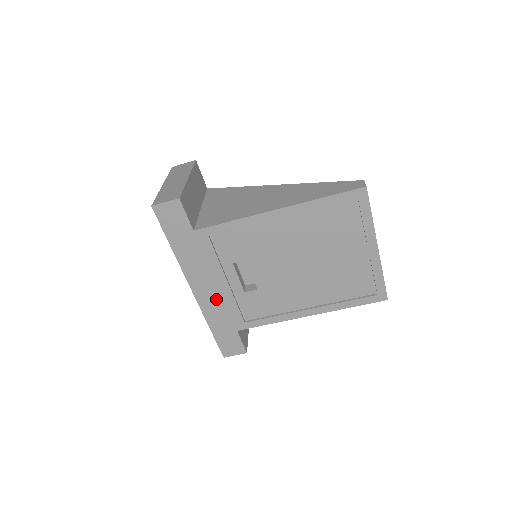
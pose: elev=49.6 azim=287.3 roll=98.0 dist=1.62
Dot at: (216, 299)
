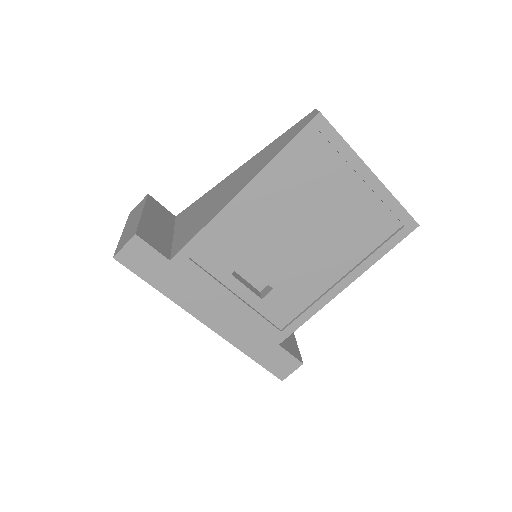
Dot at: (237, 322)
